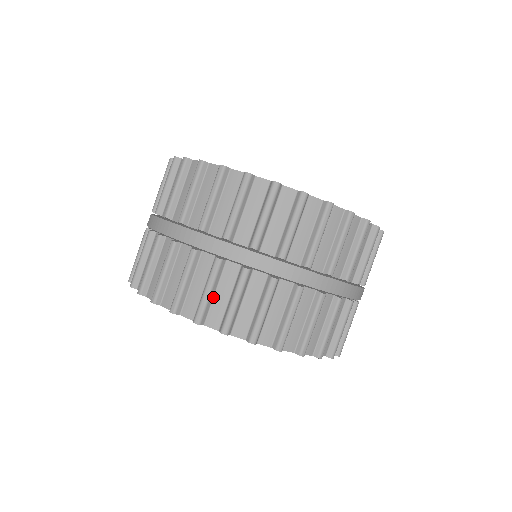
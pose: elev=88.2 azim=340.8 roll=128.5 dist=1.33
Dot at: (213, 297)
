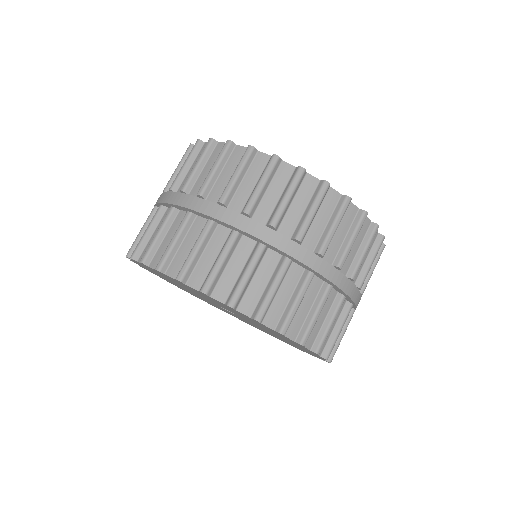
Dot at: (297, 309)
